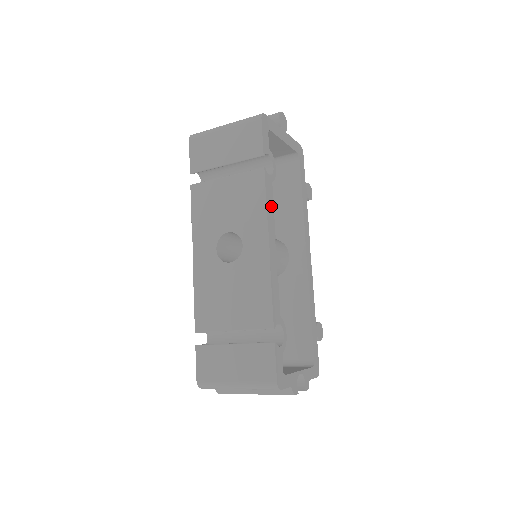
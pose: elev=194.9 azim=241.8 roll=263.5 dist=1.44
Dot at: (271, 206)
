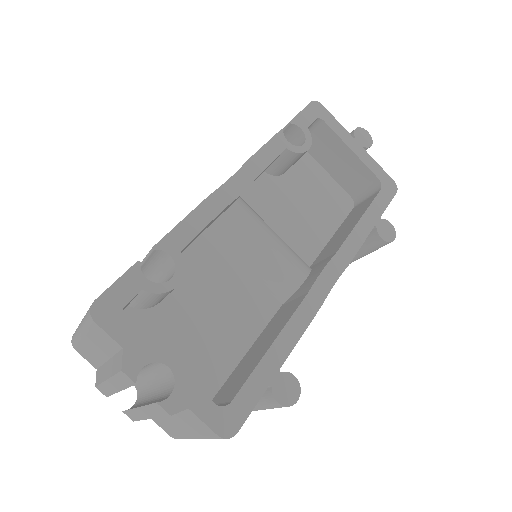
Dot at: (267, 162)
